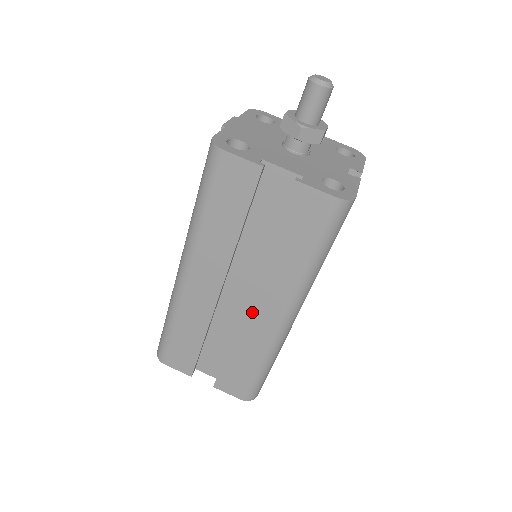
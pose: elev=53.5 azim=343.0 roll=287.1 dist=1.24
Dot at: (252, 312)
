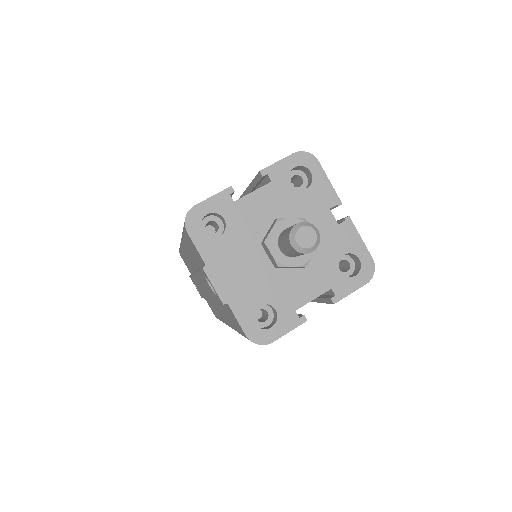
Dot at: occluded
